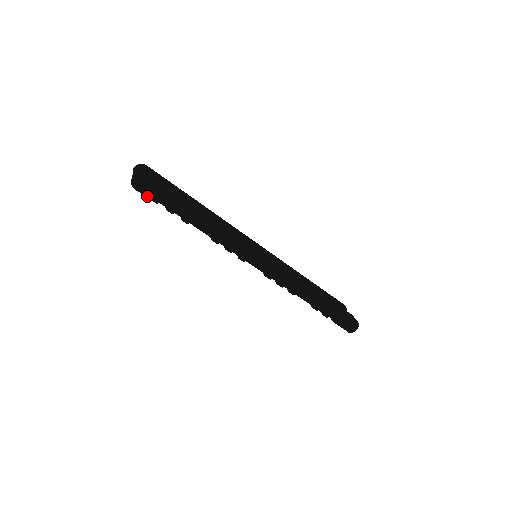
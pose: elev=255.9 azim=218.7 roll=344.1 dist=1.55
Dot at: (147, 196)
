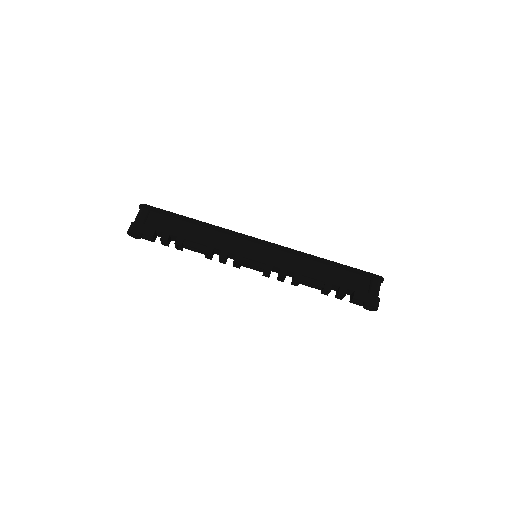
Dot at: (145, 239)
